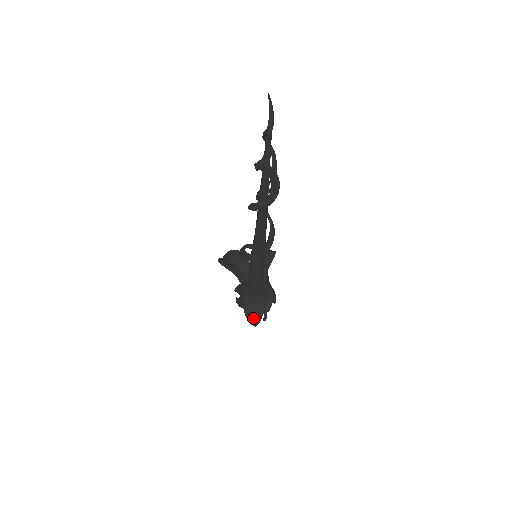
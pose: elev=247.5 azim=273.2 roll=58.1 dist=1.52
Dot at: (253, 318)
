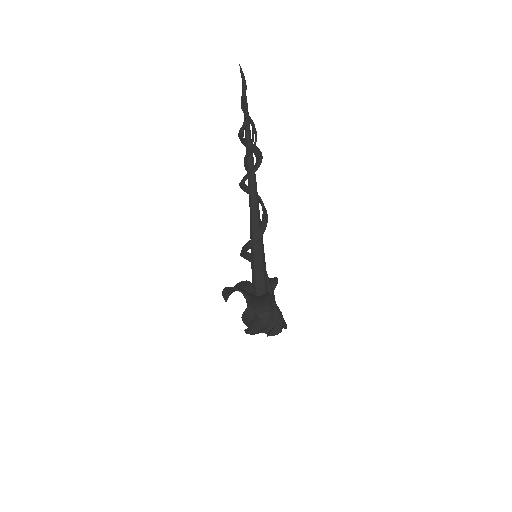
Dot at: (261, 312)
